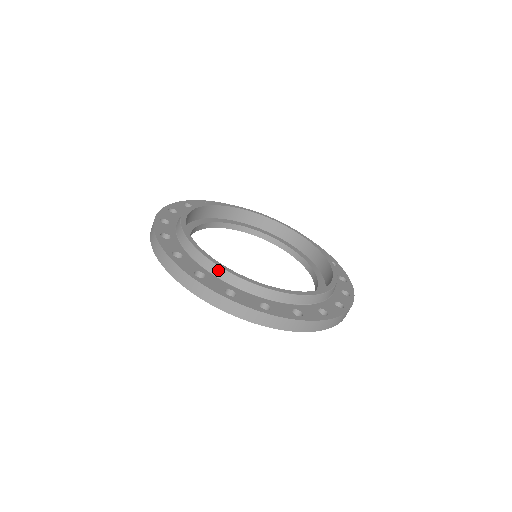
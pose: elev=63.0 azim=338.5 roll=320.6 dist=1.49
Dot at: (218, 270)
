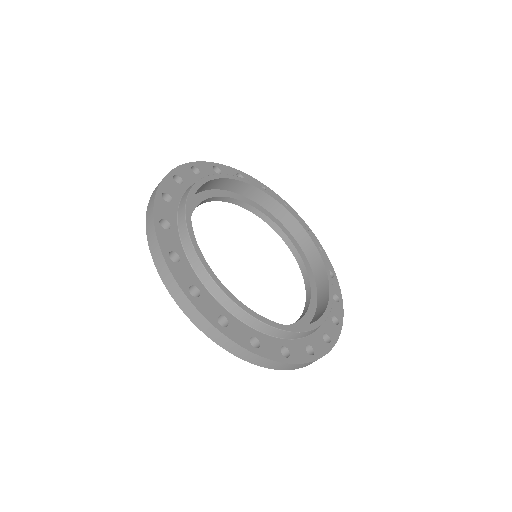
Dot at: (196, 260)
